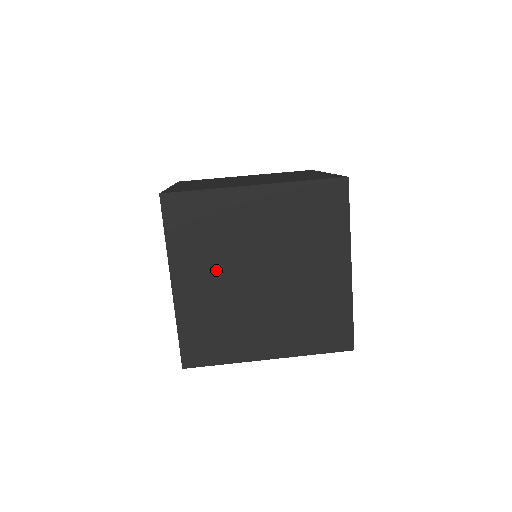
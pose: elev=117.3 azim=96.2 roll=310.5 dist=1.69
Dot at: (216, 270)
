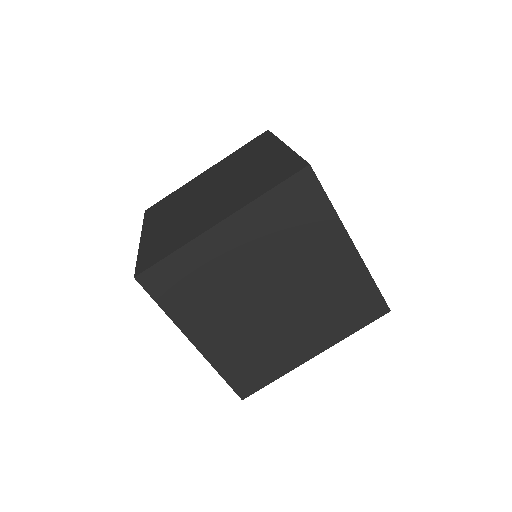
Dot at: (226, 312)
